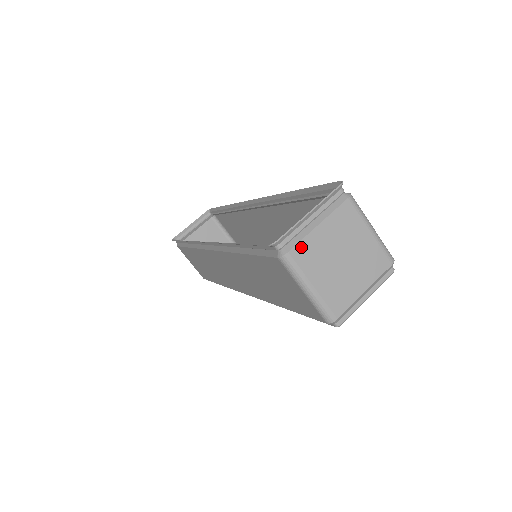
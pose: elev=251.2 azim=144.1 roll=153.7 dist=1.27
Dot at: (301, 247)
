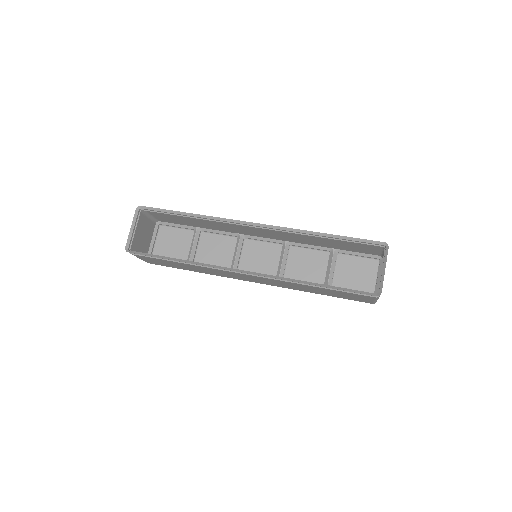
Dot at: occluded
